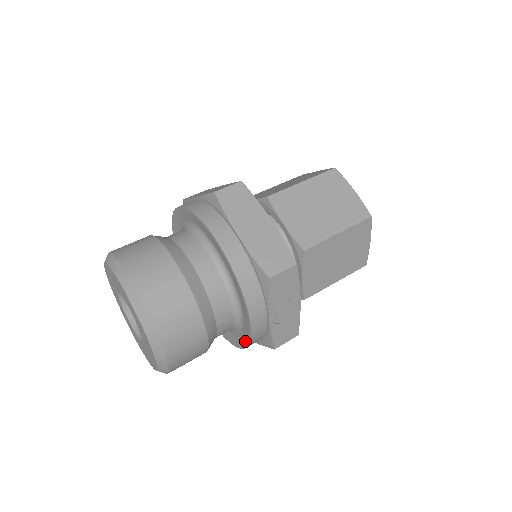
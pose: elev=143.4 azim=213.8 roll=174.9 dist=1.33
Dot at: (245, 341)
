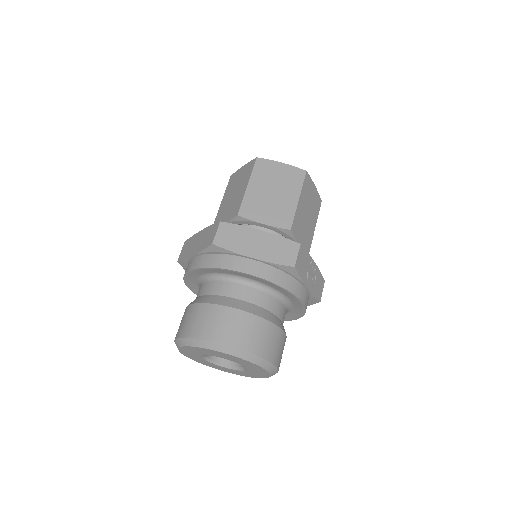
Dot at: (300, 313)
